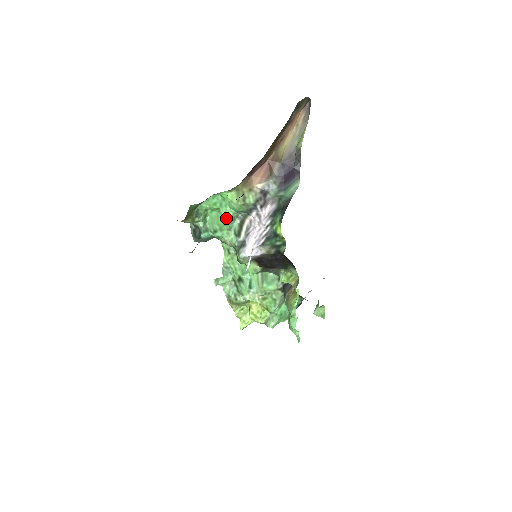
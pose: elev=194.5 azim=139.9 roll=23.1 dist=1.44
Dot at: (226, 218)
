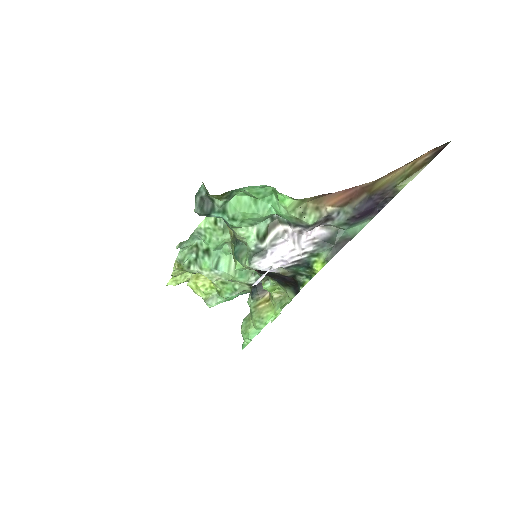
Dot at: (261, 216)
